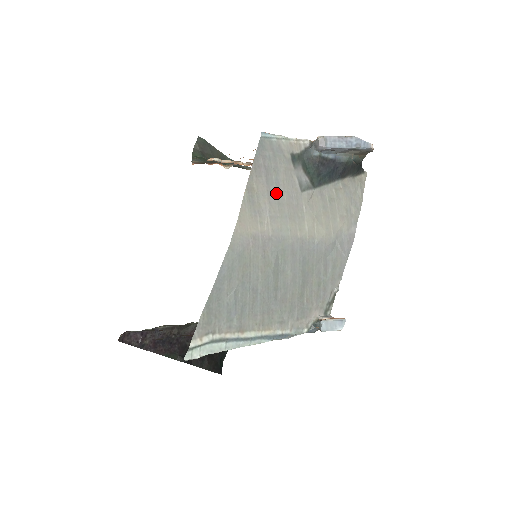
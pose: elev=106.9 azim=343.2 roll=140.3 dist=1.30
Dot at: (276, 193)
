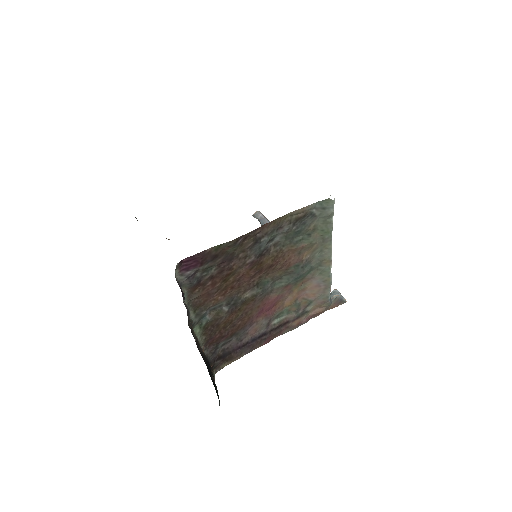
Dot at: occluded
